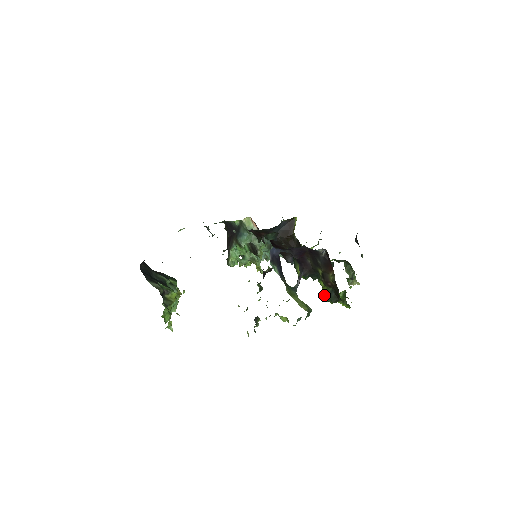
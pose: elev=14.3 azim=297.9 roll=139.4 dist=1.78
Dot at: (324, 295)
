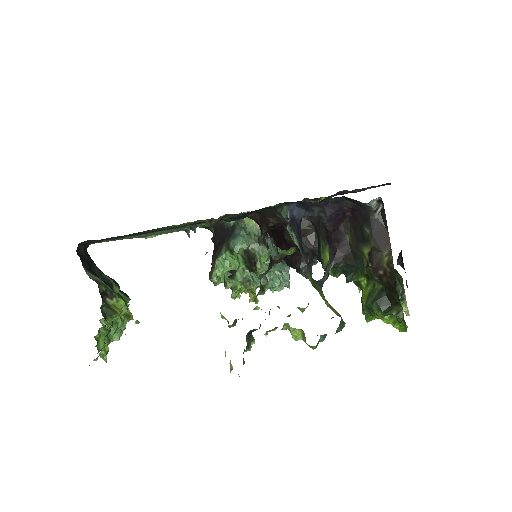
Dot at: (366, 300)
